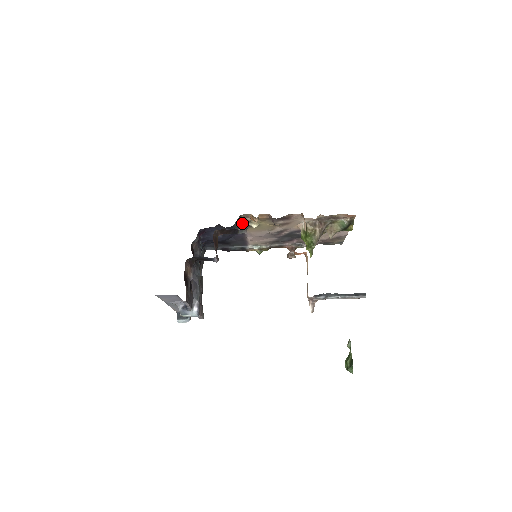
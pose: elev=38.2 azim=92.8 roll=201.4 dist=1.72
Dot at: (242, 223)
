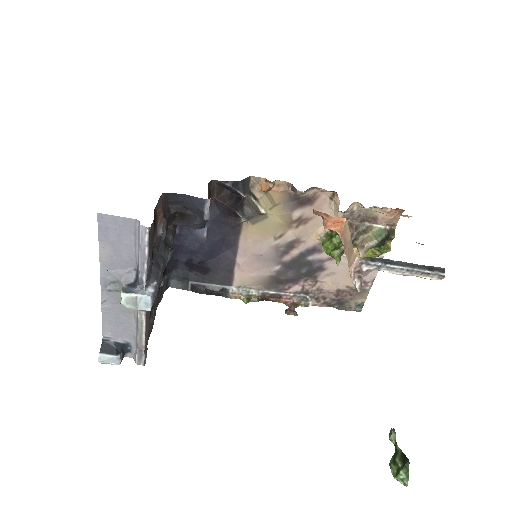
Dot at: (248, 192)
